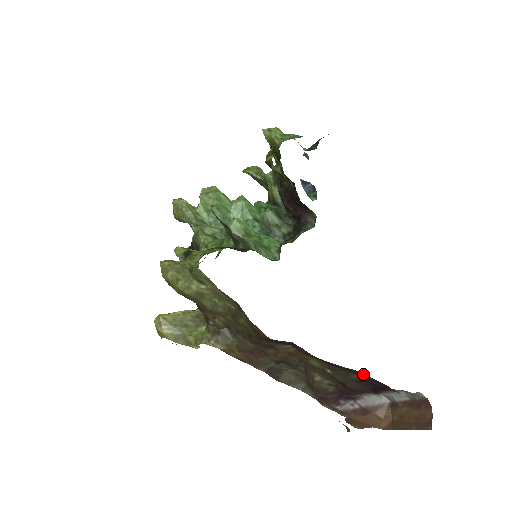
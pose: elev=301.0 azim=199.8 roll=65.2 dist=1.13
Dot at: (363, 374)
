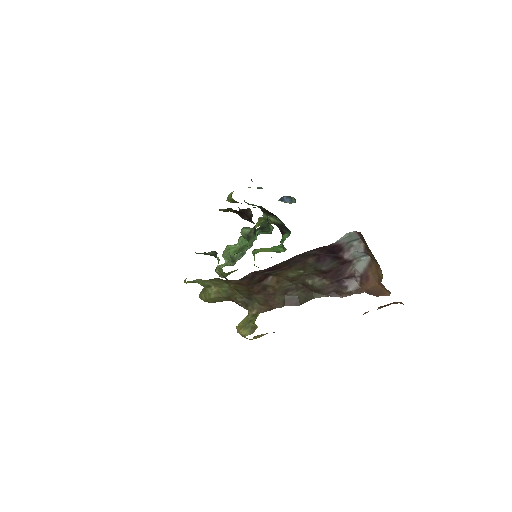
Dot at: (302, 254)
